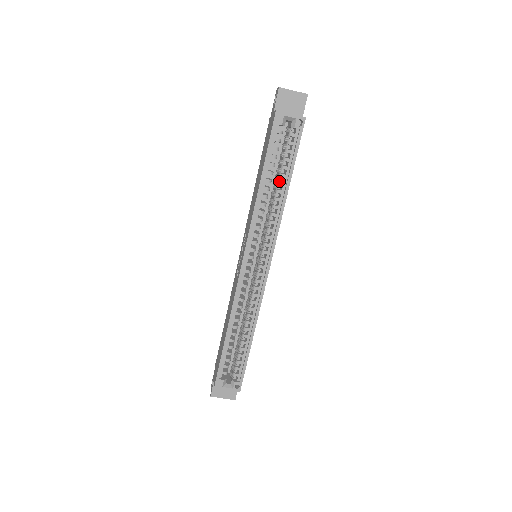
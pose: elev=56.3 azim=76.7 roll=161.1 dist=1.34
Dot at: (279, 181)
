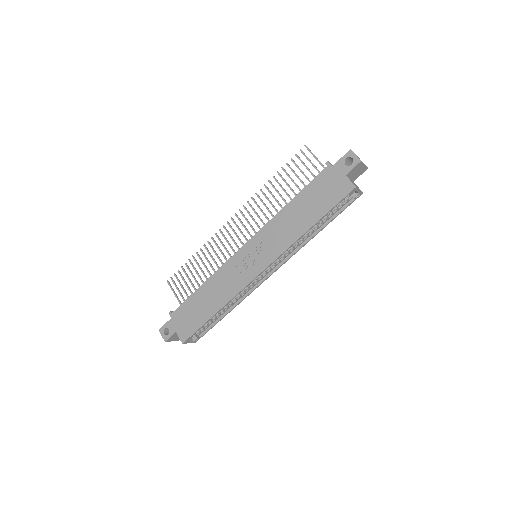
Dot at: (316, 224)
